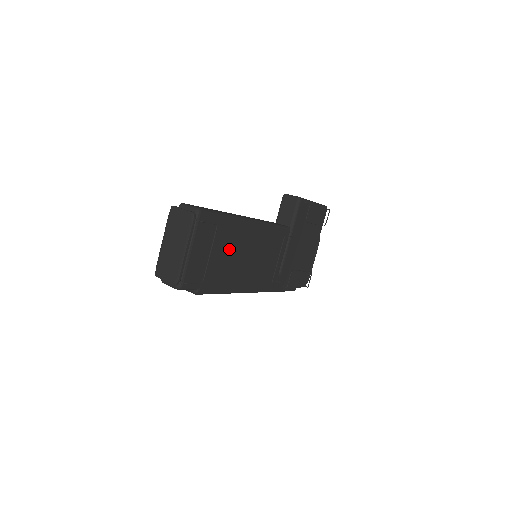
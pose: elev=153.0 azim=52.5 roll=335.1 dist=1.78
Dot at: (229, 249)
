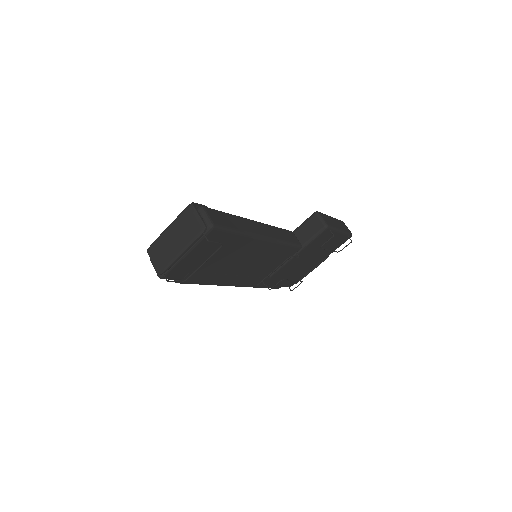
Dot at: (228, 256)
